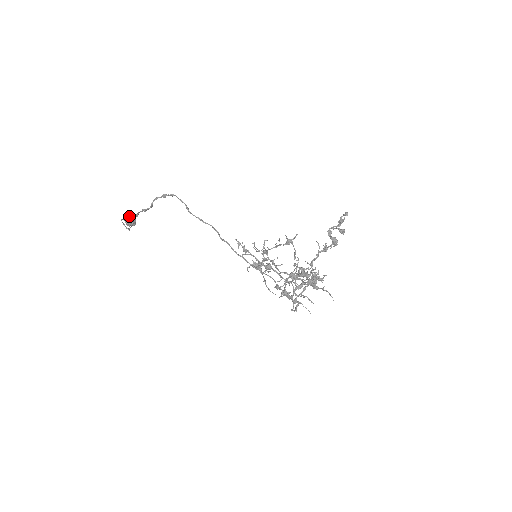
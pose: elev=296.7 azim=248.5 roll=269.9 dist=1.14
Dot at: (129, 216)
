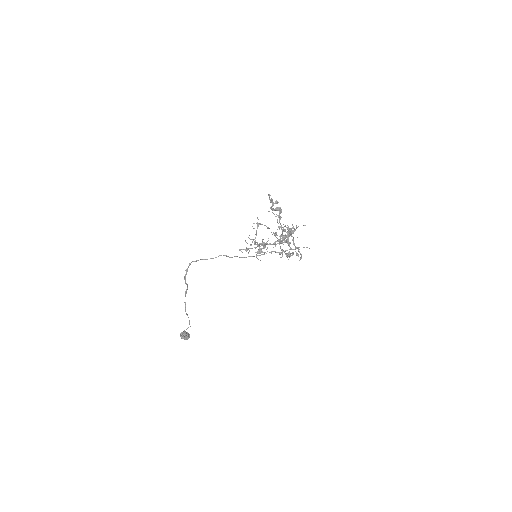
Dot at: occluded
